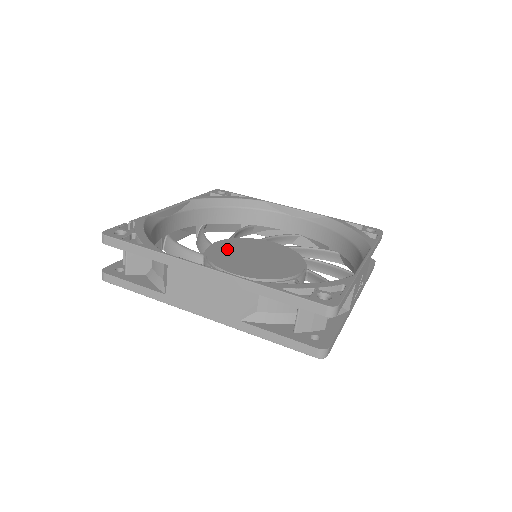
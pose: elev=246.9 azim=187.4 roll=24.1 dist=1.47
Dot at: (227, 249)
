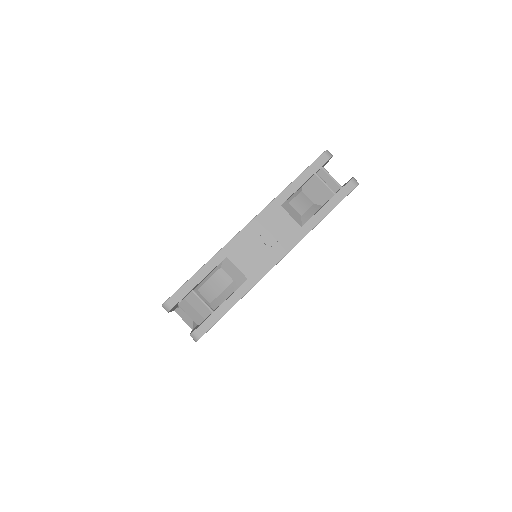
Dot at: occluded
